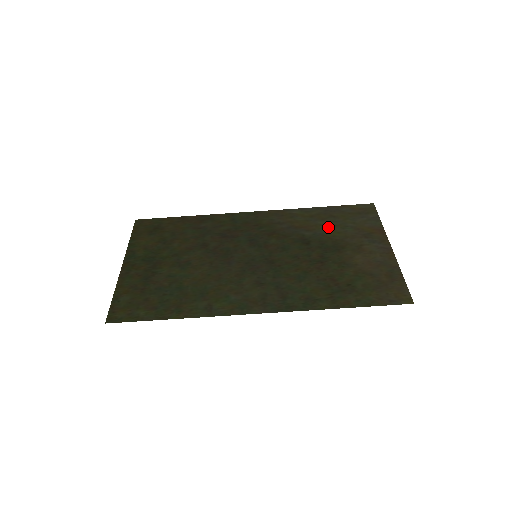
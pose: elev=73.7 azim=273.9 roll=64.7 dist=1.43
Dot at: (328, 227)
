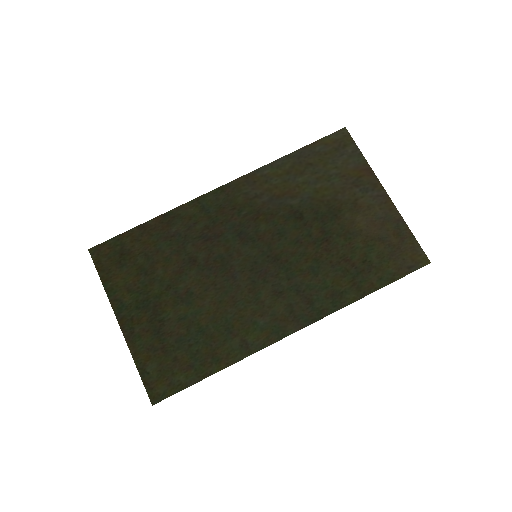
Dot at: (312, 184)
